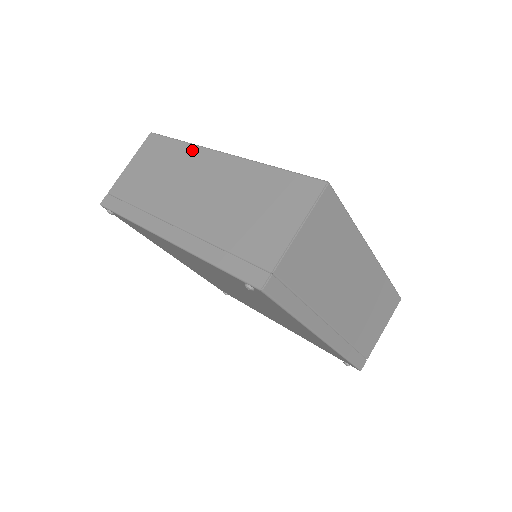
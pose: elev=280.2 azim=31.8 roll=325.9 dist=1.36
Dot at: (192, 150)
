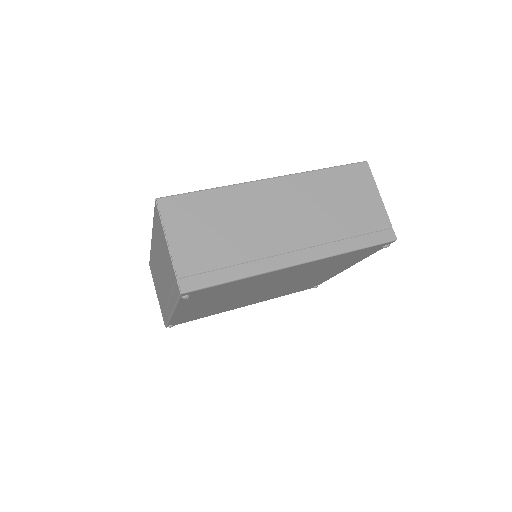
Dot at: (151, 253)
